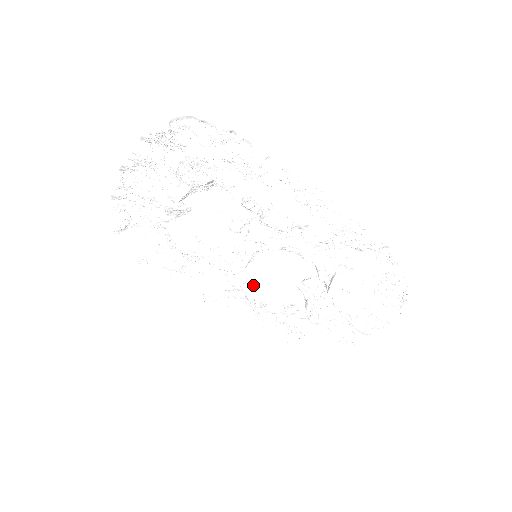
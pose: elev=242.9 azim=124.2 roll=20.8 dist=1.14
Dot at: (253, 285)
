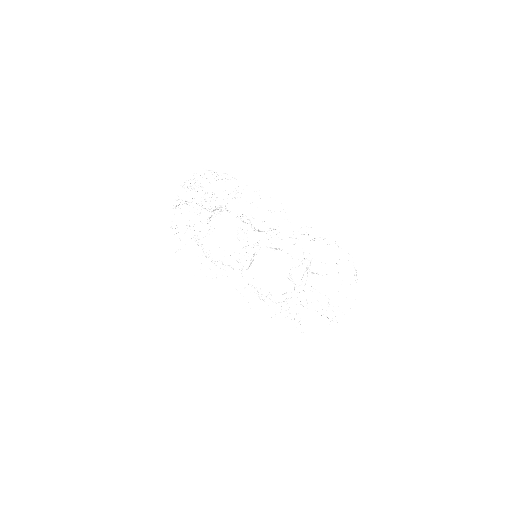
Dot at: (259, 280)
